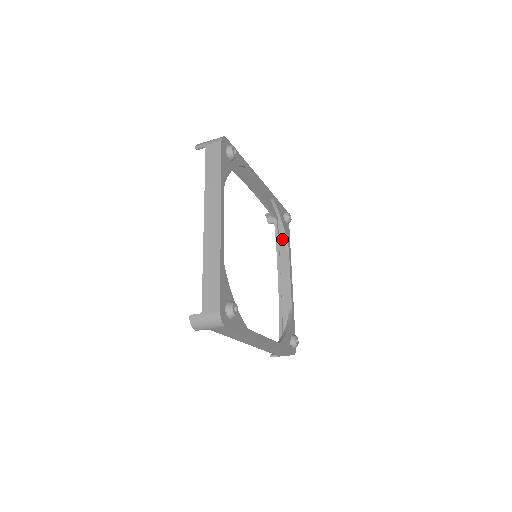
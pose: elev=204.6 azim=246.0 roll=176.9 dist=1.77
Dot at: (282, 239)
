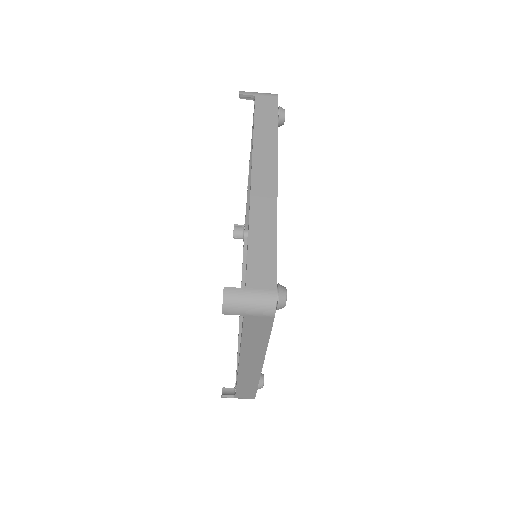
Dot at: occluded
